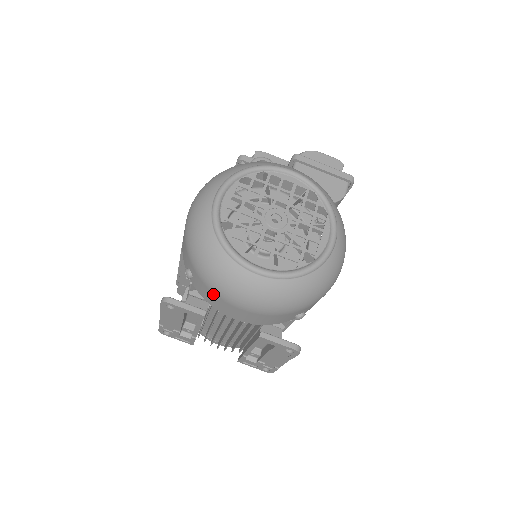
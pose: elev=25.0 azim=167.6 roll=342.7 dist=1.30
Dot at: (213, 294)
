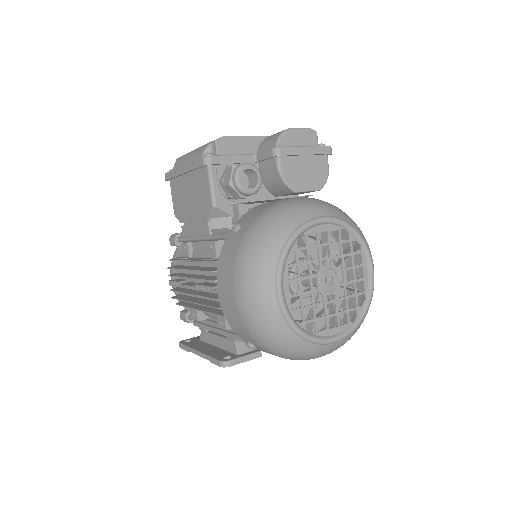
Dot at: occluded
